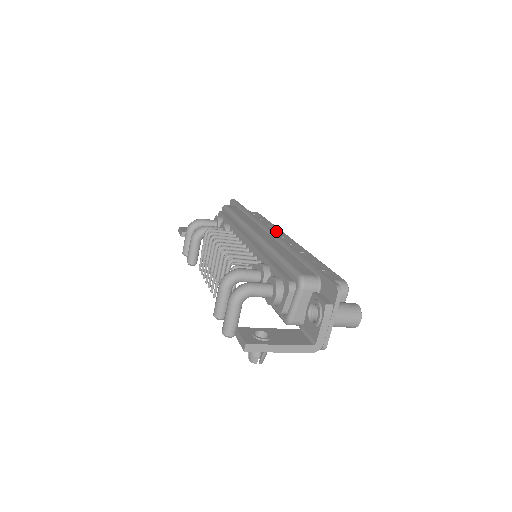
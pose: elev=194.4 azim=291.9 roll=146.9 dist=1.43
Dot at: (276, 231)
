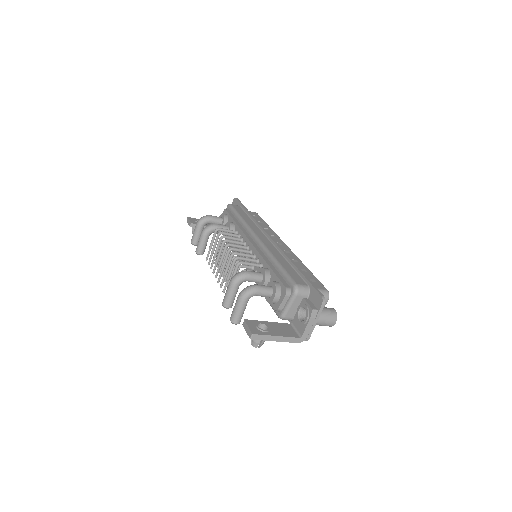
Dot at: (273, 235)
